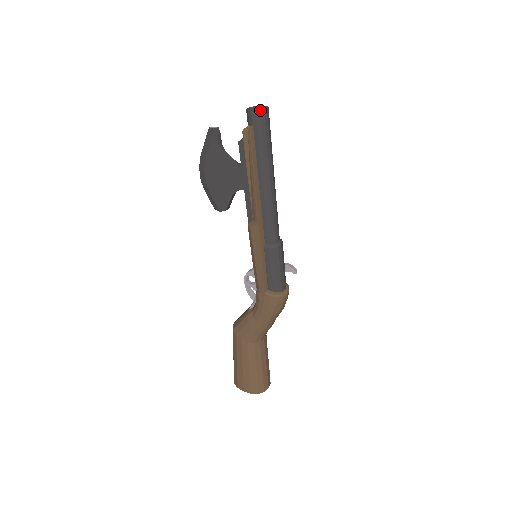
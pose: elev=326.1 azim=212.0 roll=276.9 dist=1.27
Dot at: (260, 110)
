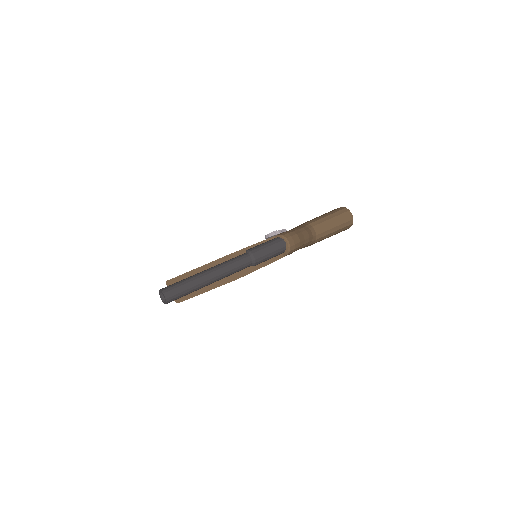
Dot at: (166, 302)
